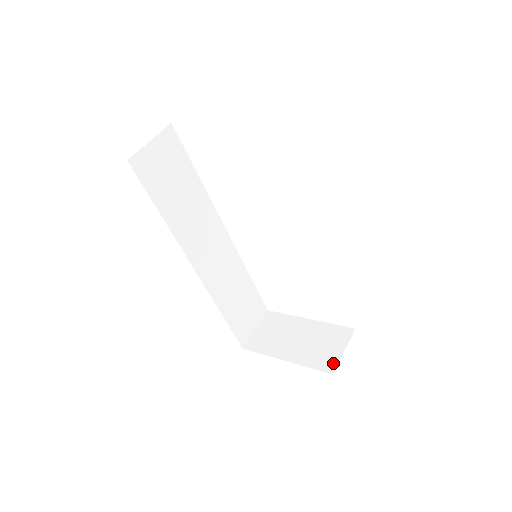
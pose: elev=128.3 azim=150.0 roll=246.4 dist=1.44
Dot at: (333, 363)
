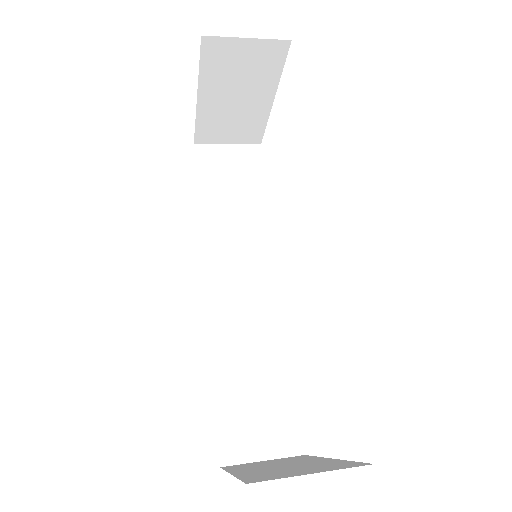
Dot at: (271, 477)
